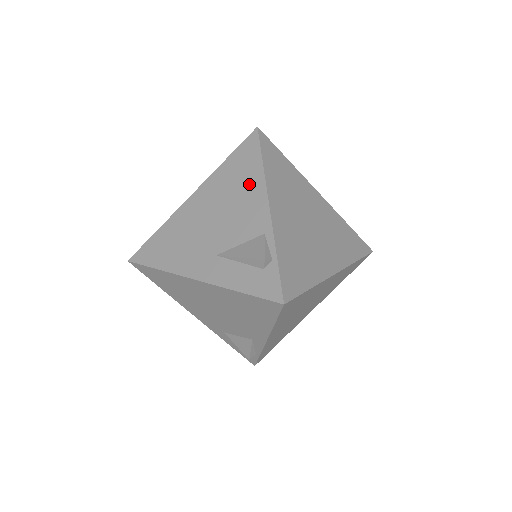
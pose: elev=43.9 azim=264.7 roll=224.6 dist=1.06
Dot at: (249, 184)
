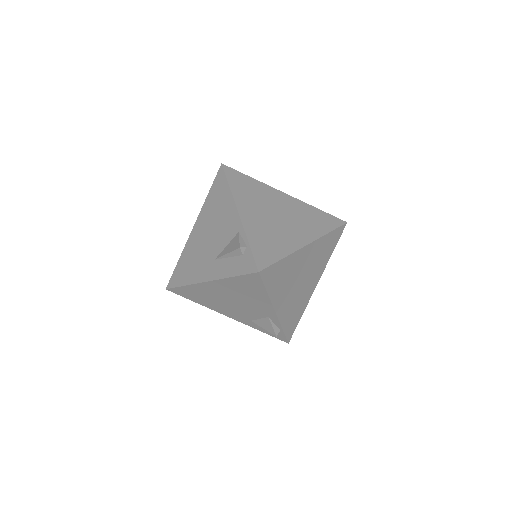
Dot at: (224, 203)
